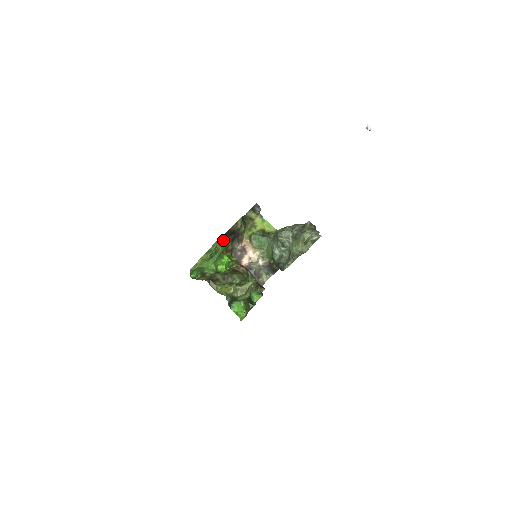
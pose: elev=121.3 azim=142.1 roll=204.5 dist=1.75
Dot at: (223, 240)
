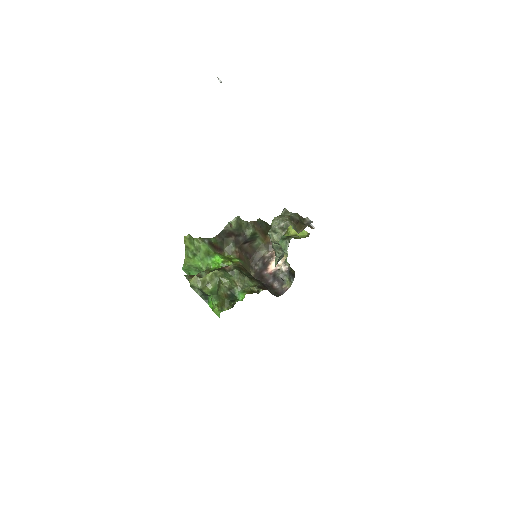
Dot at: (218, 241)
